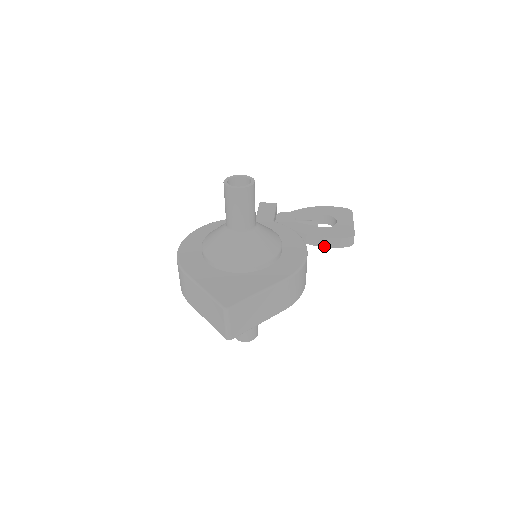
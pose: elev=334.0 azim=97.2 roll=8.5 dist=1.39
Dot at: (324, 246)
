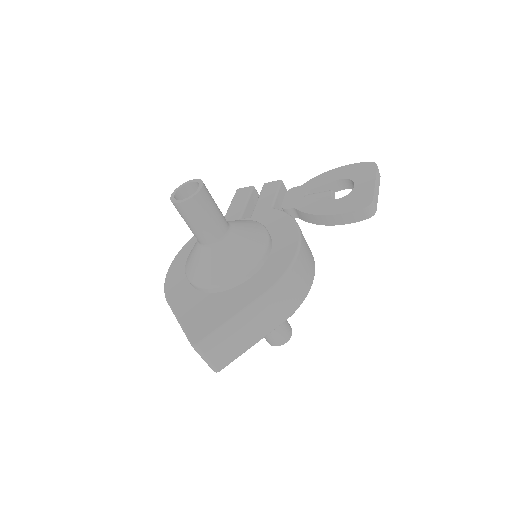
Dot at: (338, 224)
